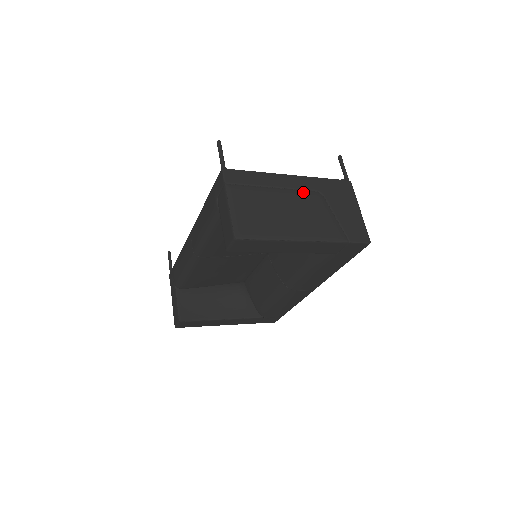
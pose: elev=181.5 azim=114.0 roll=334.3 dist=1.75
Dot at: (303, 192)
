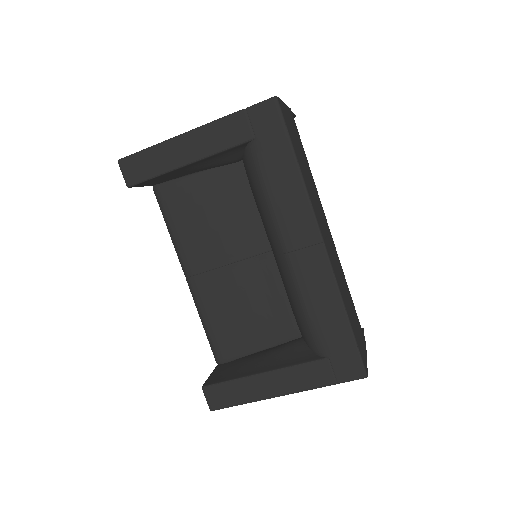
Dot at: occluded
